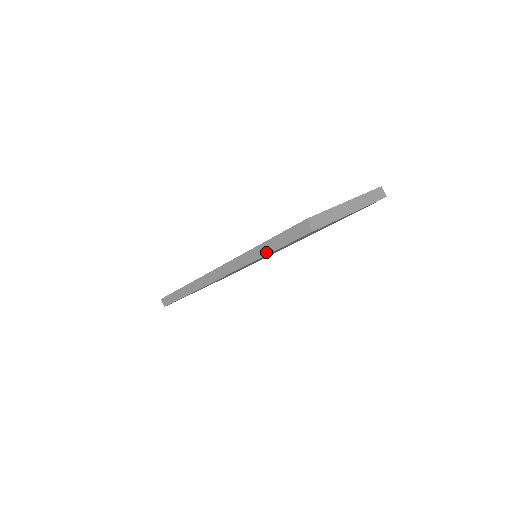
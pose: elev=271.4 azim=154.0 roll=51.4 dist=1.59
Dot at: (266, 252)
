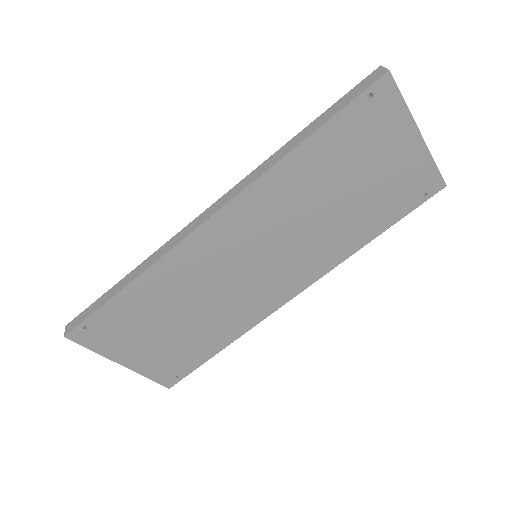
Dot at: (308, 134)
